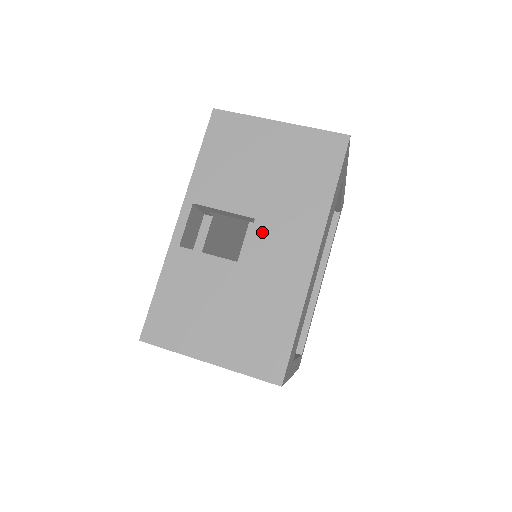
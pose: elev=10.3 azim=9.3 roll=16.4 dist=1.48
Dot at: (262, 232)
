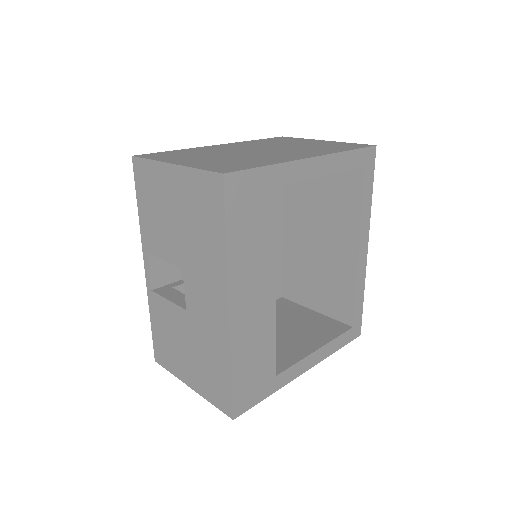
Dot at: (190, 283)
